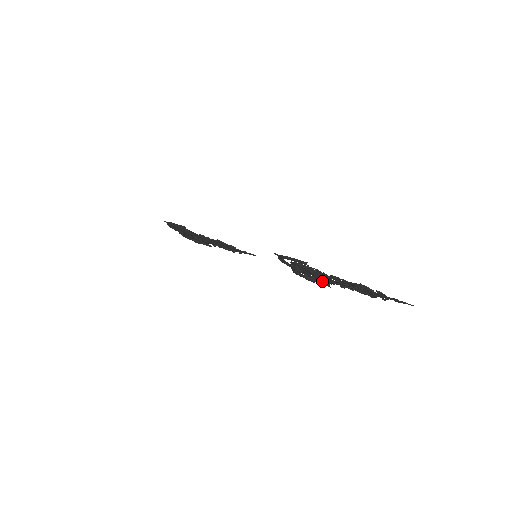
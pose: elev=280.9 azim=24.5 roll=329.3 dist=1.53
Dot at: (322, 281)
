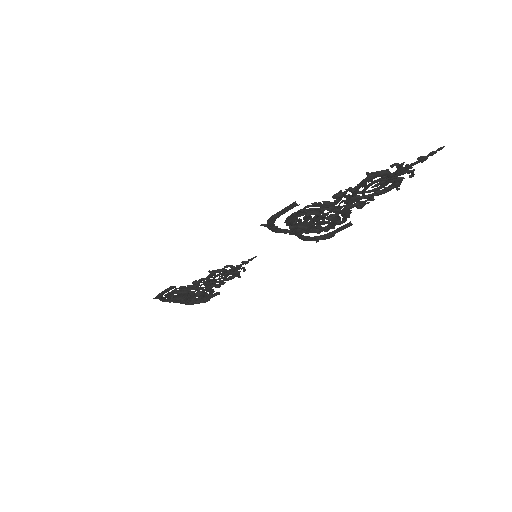
Dot at: (337, 223)
